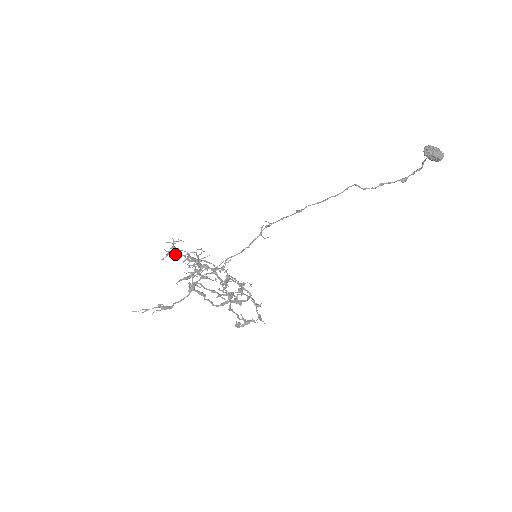
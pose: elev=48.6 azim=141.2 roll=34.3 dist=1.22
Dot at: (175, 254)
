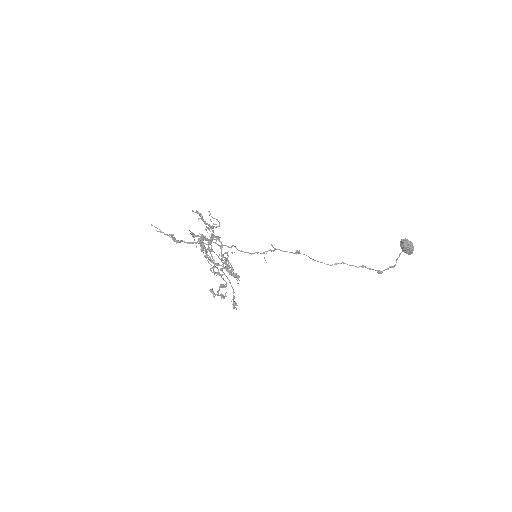
Dot at: (202, 217)
